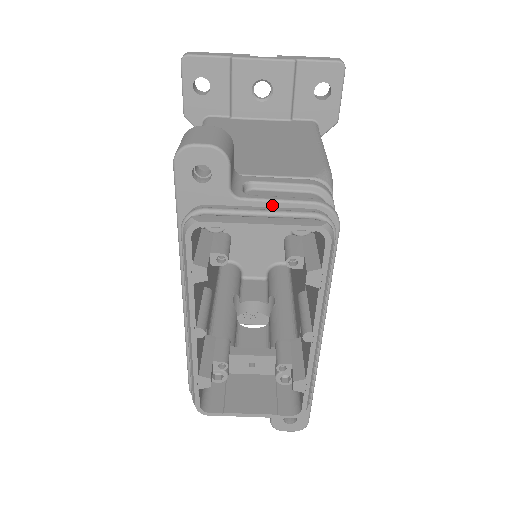
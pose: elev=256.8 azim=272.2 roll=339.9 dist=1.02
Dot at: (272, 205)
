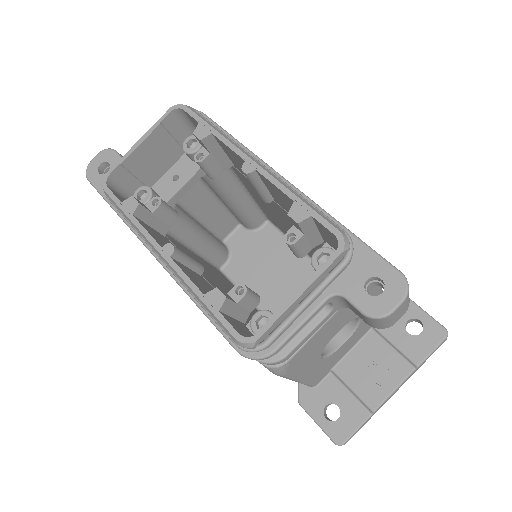
Dot at: occluded
